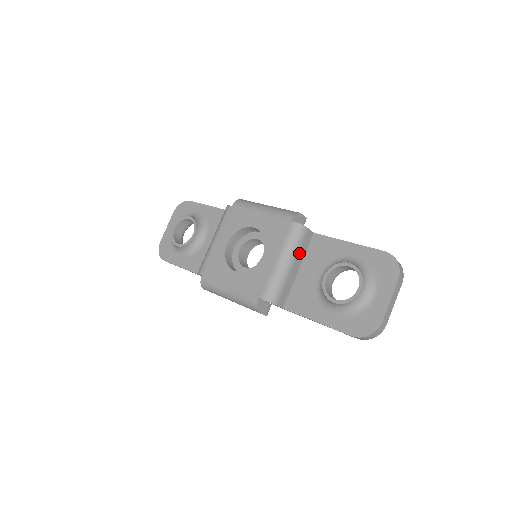
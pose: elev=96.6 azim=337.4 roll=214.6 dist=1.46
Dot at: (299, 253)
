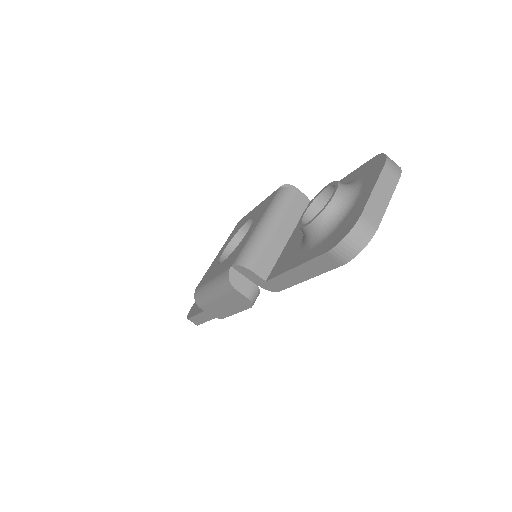
Dot at: (287, 217)
